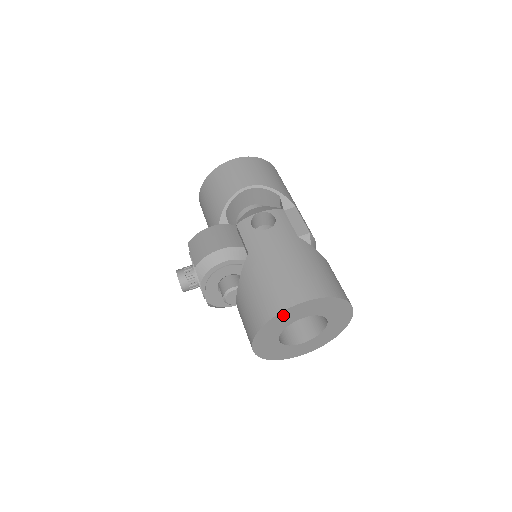
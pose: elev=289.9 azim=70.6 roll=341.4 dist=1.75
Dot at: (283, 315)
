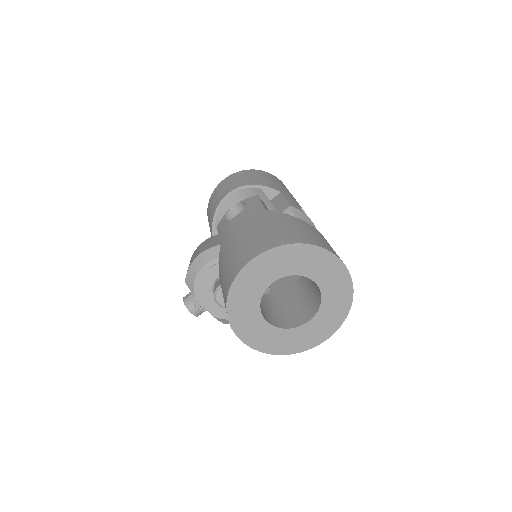
Dot at: (241, 283)
